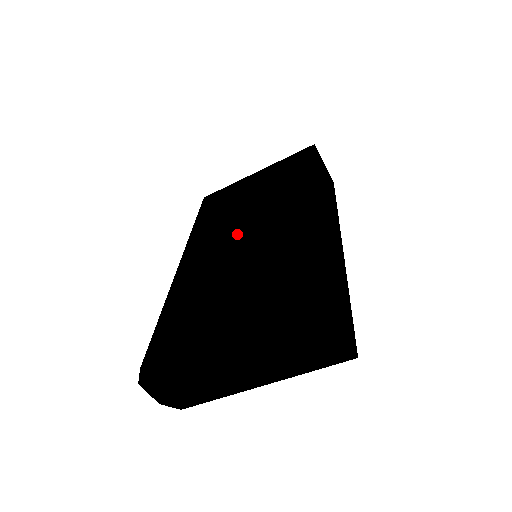
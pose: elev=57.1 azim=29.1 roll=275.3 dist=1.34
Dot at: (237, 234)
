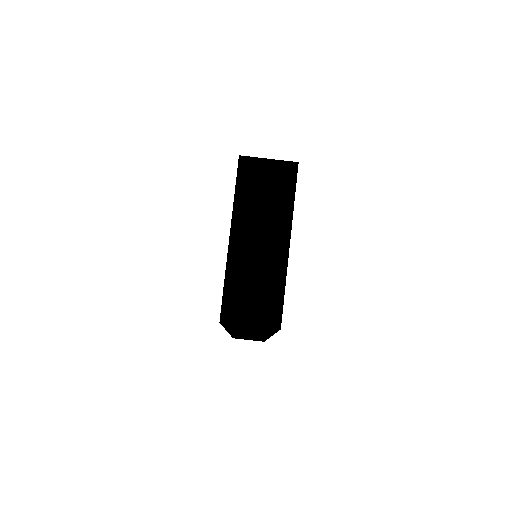
Dot at: occluded
